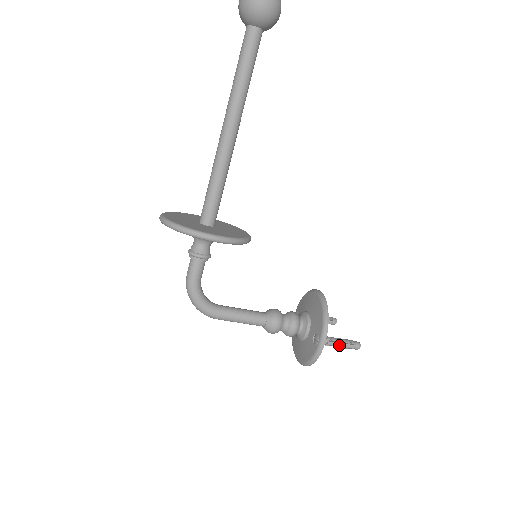
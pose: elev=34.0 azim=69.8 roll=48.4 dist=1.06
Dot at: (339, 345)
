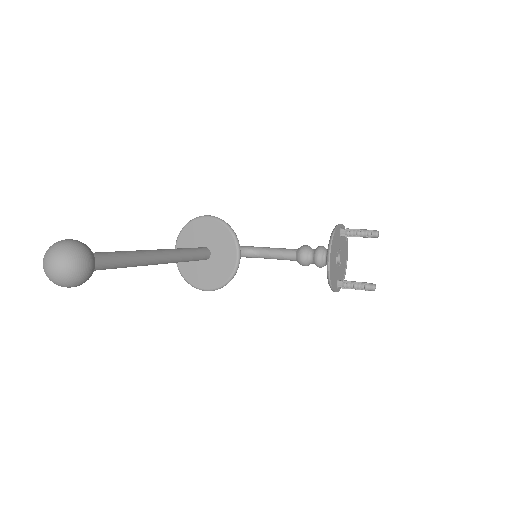
Dot at: occluded
